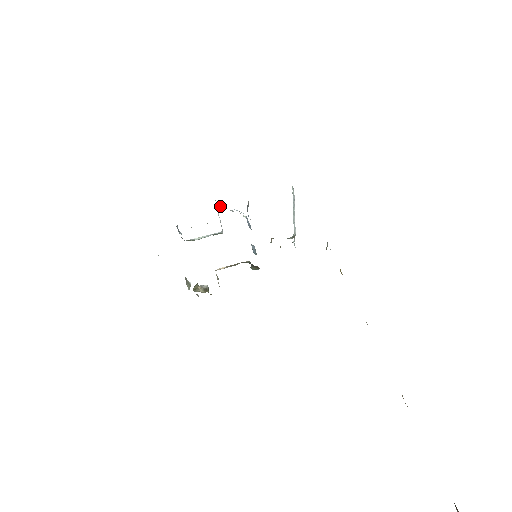
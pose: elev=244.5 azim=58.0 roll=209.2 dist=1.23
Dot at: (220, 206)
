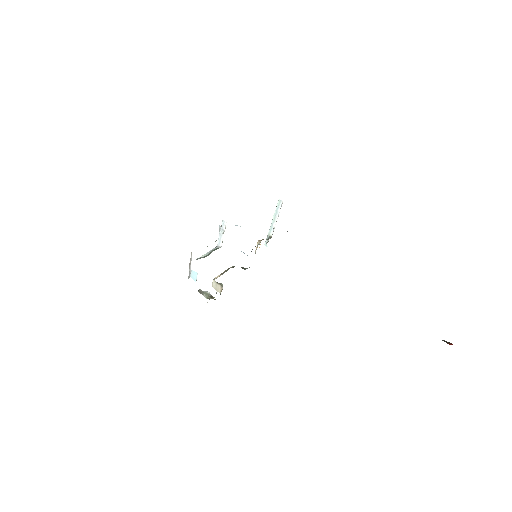
Dot at: (219, 226)
